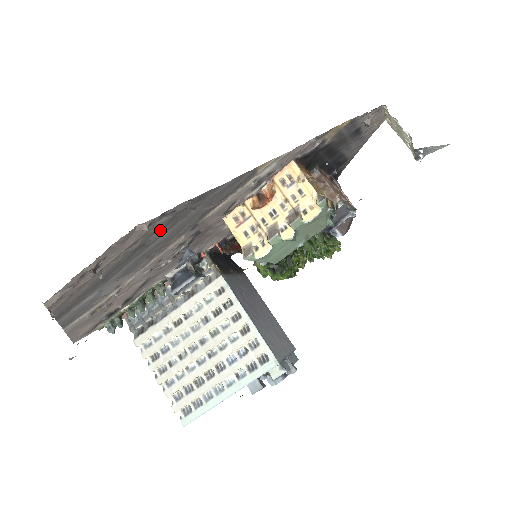
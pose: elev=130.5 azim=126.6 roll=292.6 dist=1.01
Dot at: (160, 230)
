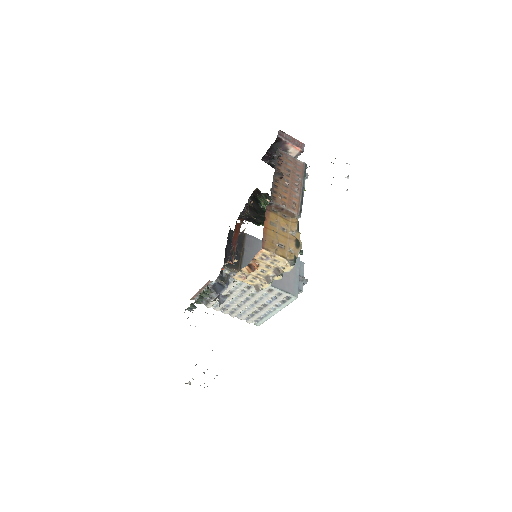
Dot at: occluded
